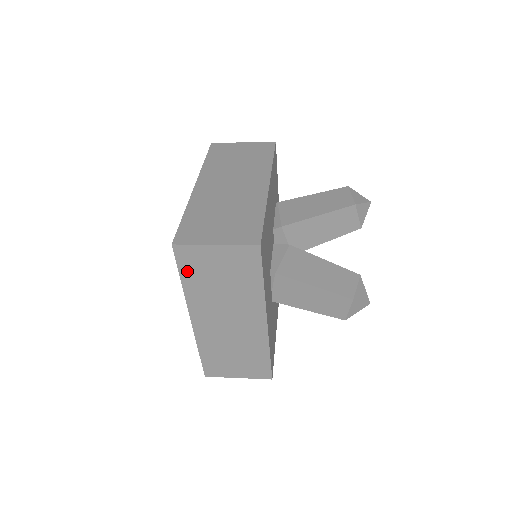
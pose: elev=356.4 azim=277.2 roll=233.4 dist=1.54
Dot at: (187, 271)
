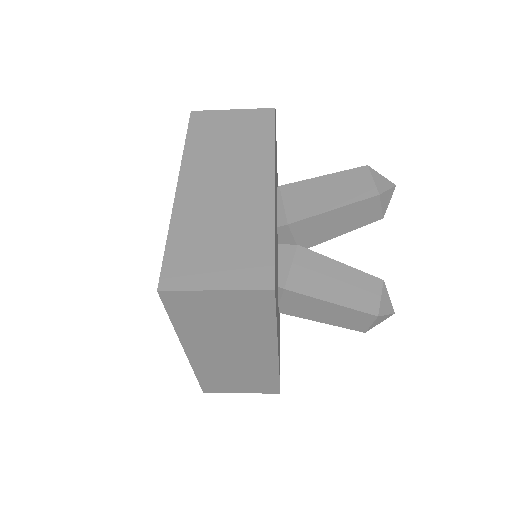
Dot at: (179, 314)
